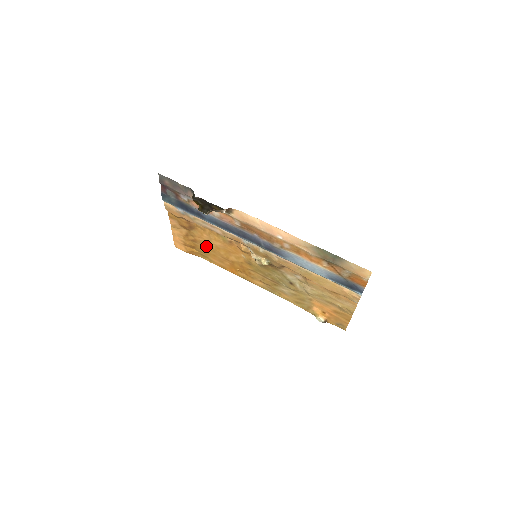
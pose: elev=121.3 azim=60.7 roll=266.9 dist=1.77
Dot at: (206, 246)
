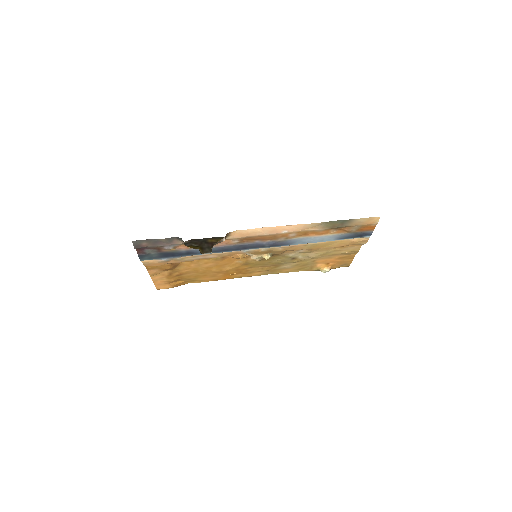
Dot at: (194, 273)
